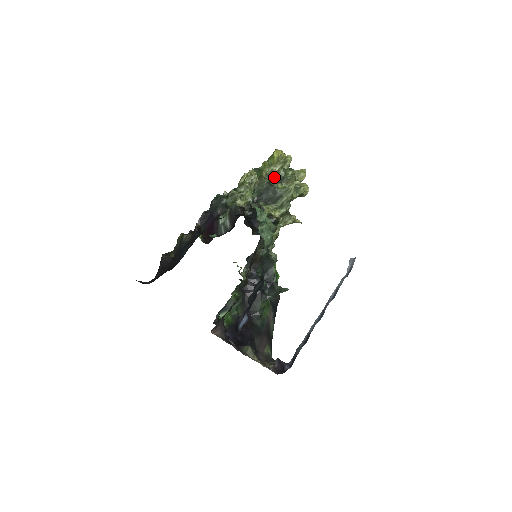
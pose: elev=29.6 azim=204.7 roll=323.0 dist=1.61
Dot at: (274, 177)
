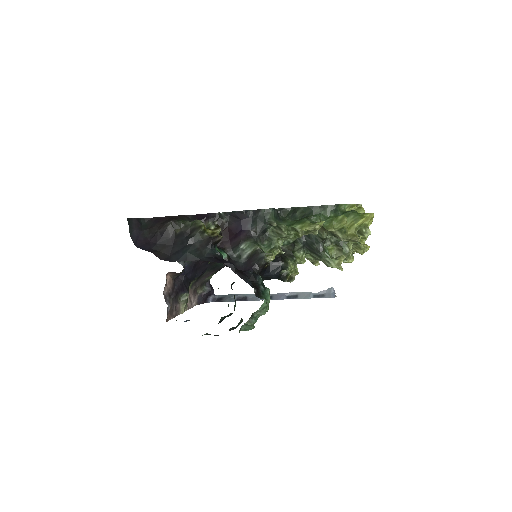
Dot at: (335, 236)
